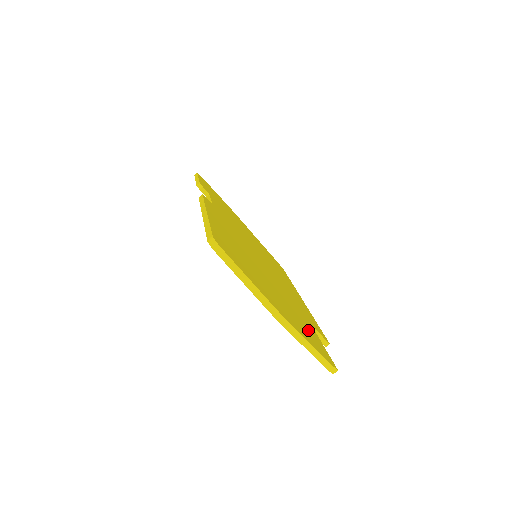
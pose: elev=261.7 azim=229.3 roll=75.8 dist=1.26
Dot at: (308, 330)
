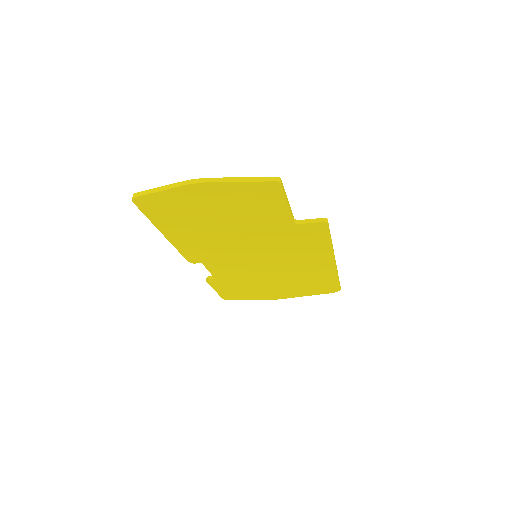
Dot at: occluded
